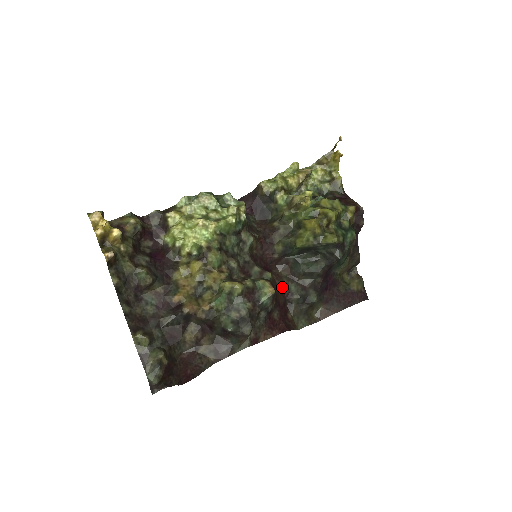
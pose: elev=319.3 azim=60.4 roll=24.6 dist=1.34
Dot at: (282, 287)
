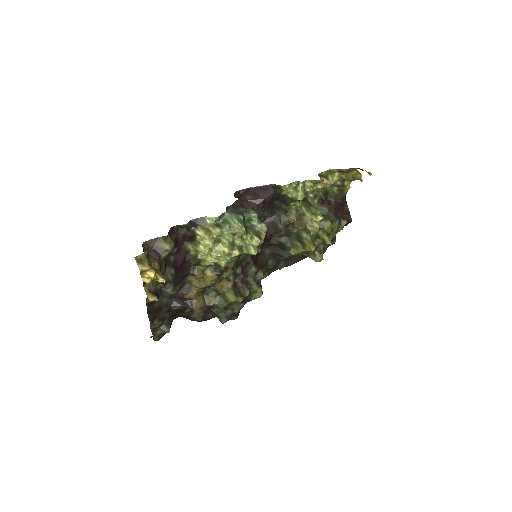
Dot at: (263, 262)
